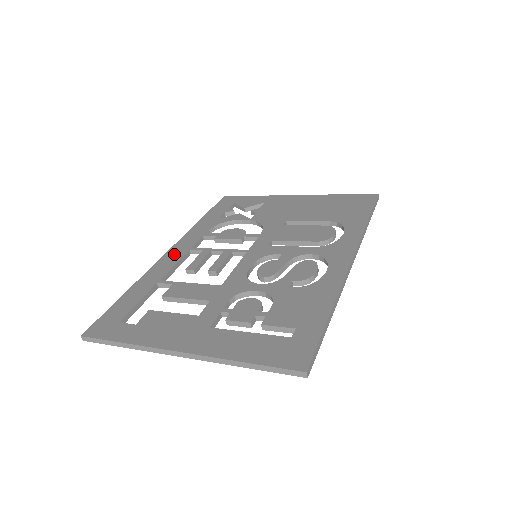
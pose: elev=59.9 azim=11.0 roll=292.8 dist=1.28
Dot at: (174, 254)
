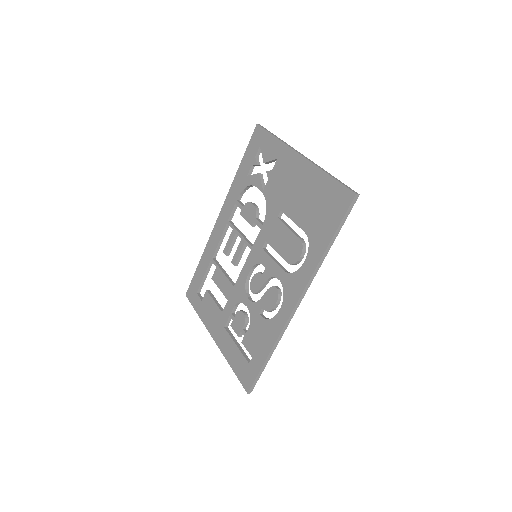
Dot at: (220, 225)
